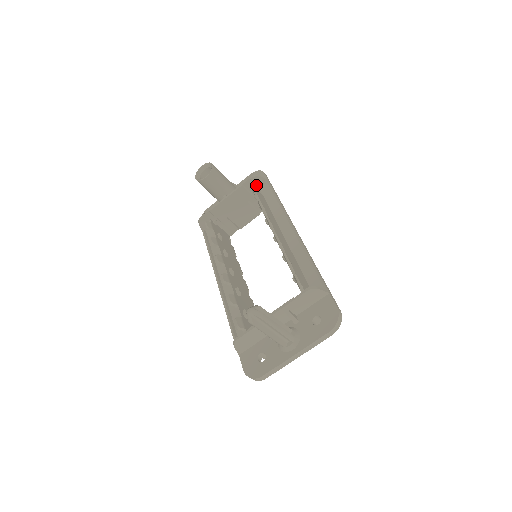
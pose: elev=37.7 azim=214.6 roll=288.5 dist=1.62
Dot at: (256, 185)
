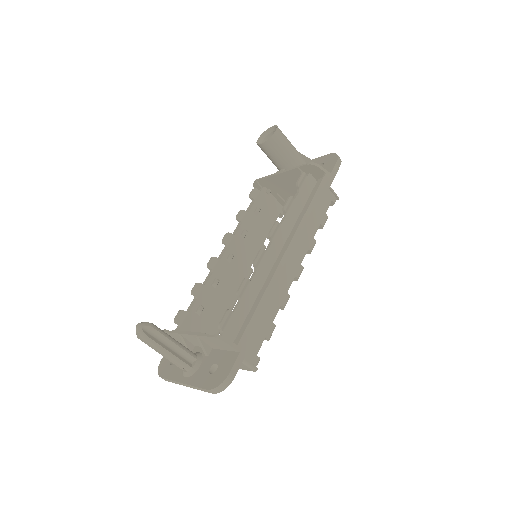
Dot at: (315, 174)
